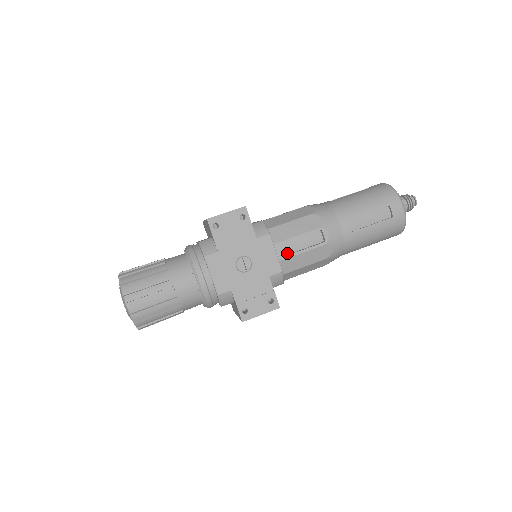
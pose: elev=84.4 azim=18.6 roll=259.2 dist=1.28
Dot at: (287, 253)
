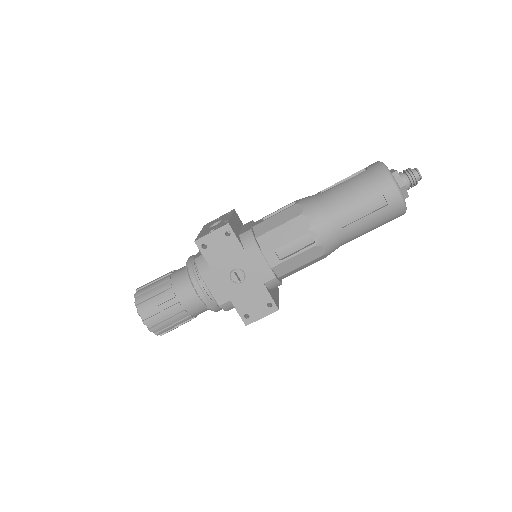
Dot at: (278, 260)
